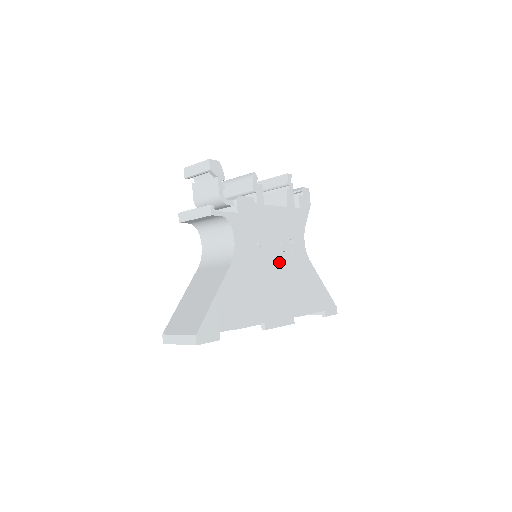
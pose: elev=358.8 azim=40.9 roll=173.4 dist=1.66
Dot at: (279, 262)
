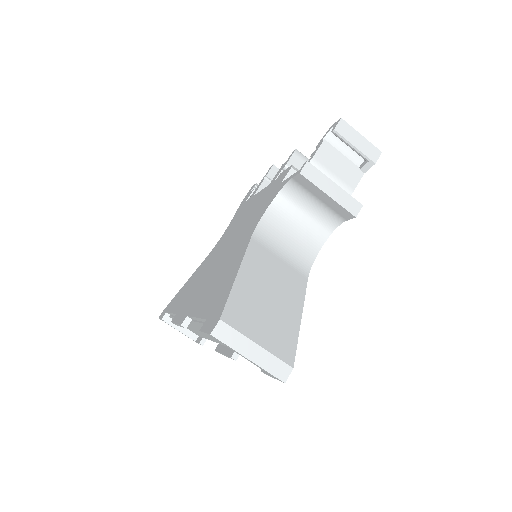
Dot at: occluded
